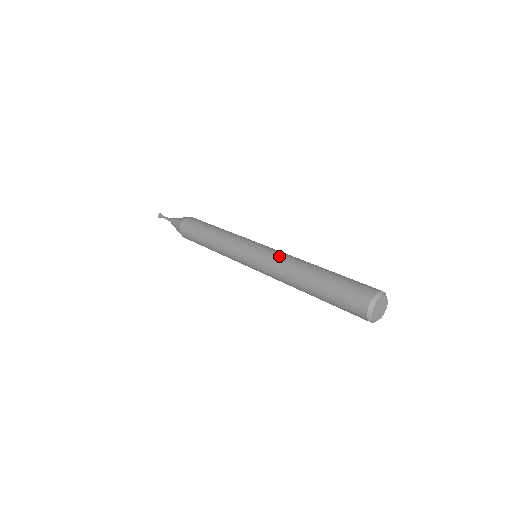
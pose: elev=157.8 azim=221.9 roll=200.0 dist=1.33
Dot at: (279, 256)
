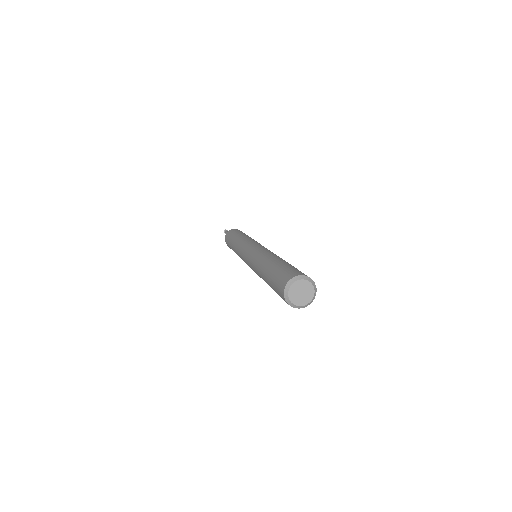
Dot at: (260, 251)
